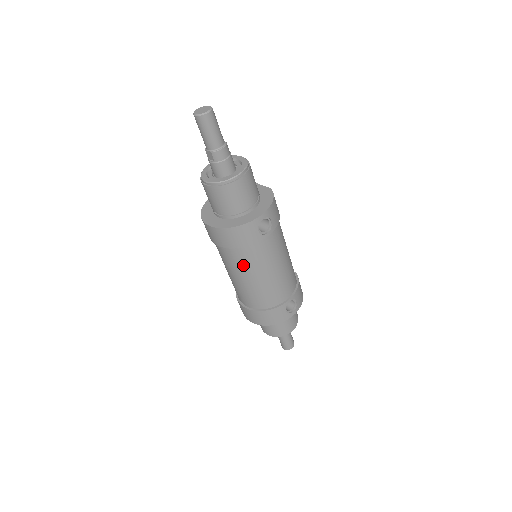
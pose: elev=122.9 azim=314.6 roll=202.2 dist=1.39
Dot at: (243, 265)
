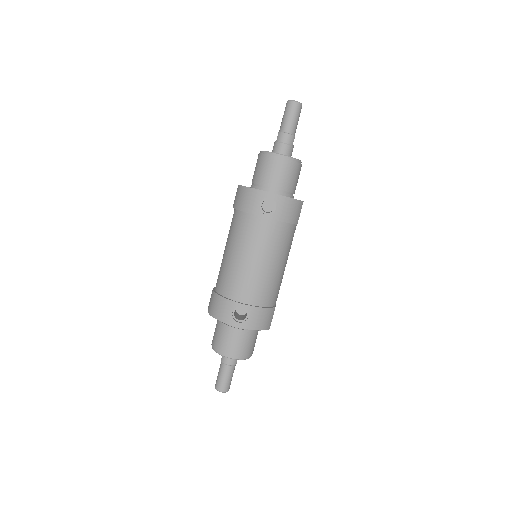
Dot at: (234, 233)
